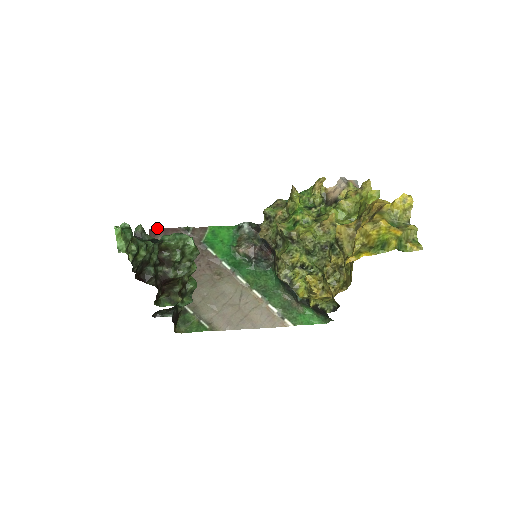
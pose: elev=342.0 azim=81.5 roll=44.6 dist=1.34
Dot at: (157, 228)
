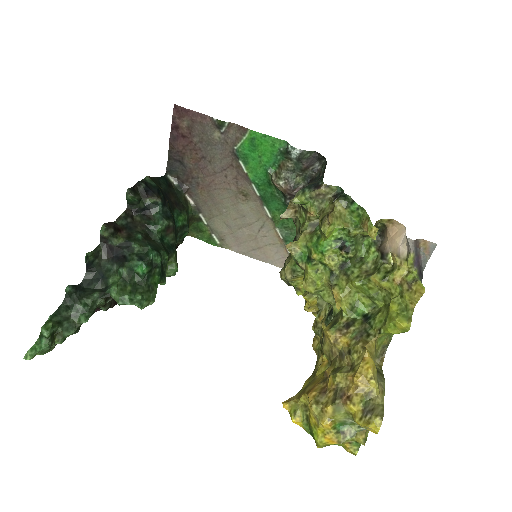
Dot at: occluded
